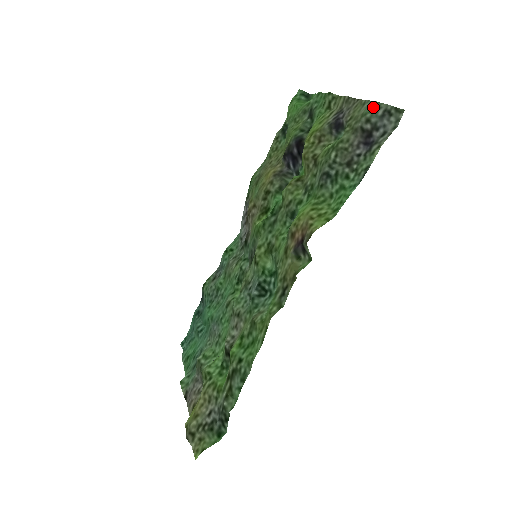
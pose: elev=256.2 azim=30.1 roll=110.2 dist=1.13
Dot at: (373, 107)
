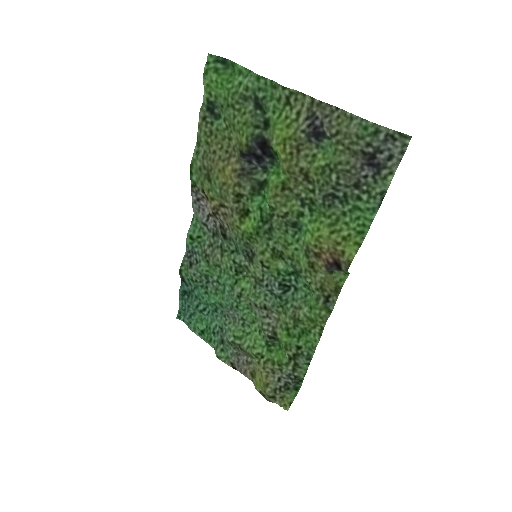
Dot at: (370, 130)
